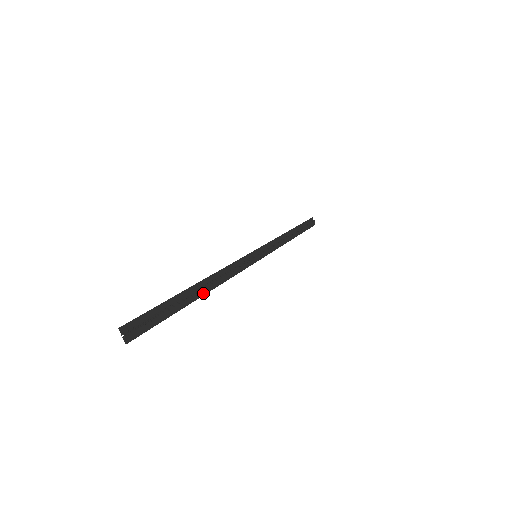
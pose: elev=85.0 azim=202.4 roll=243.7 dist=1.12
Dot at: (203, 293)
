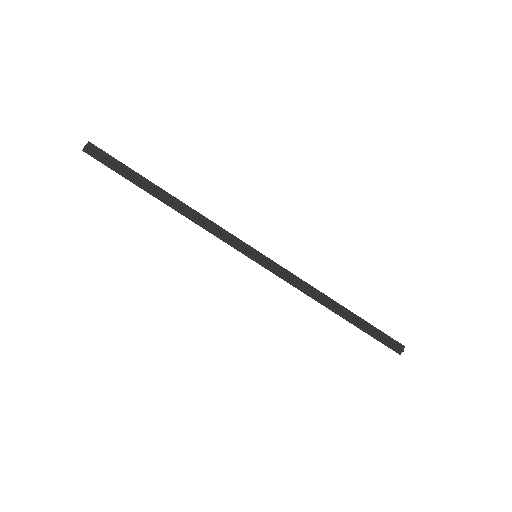
Dot at: (167, 203)
